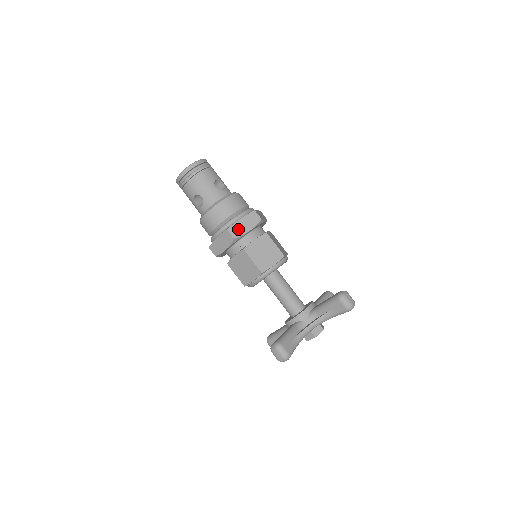
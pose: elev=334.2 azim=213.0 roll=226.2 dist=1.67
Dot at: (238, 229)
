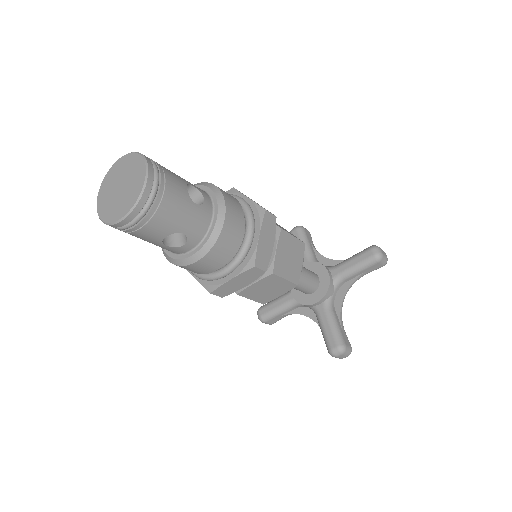
Dot at: (263, 254)
